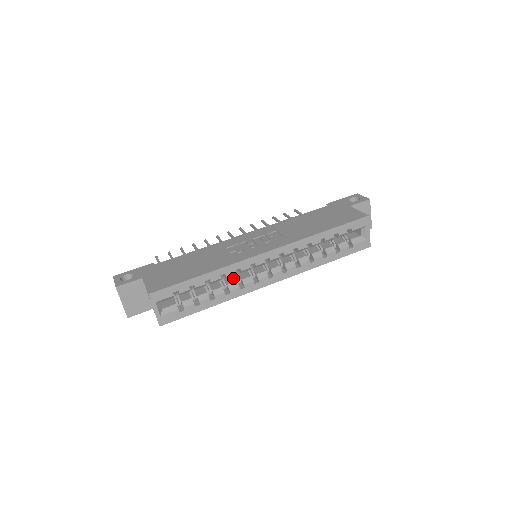
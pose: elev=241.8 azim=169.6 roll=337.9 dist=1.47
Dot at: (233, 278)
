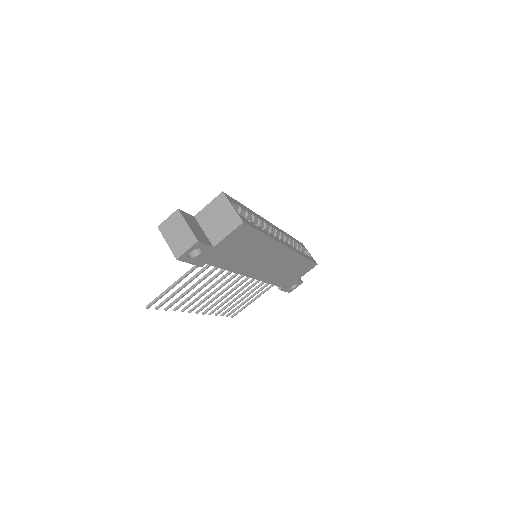
Dot at: occluded
